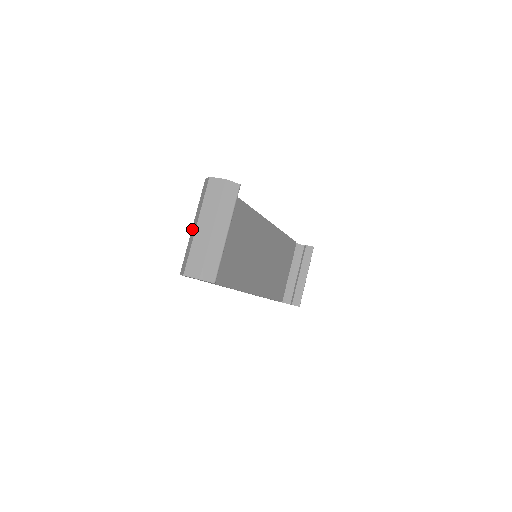
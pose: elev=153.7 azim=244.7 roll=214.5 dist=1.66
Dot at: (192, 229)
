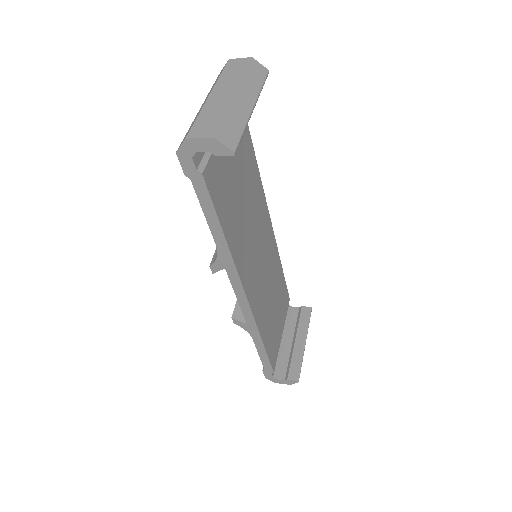
Dot at: (200, 108)
